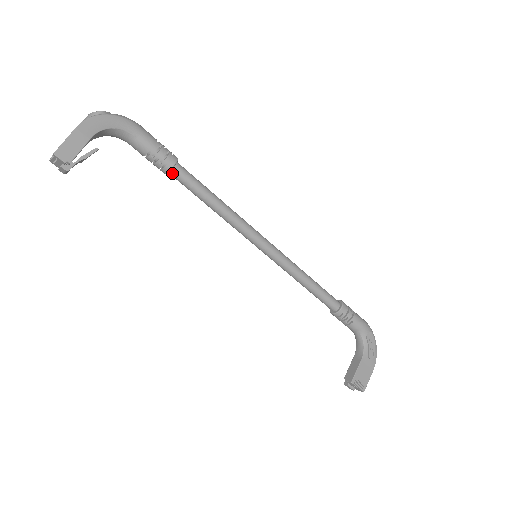
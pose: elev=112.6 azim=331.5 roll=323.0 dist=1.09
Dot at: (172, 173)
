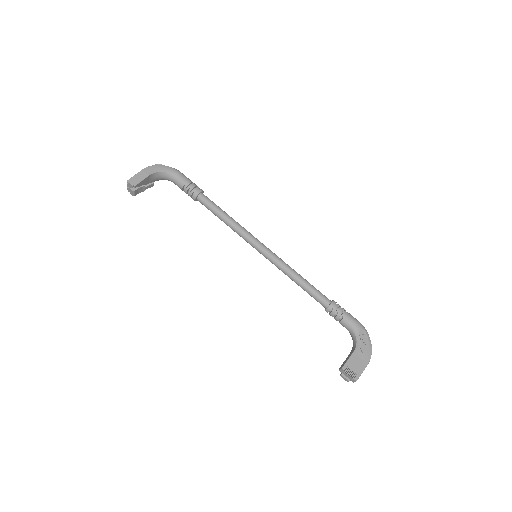
Dot at: (198, 199)
